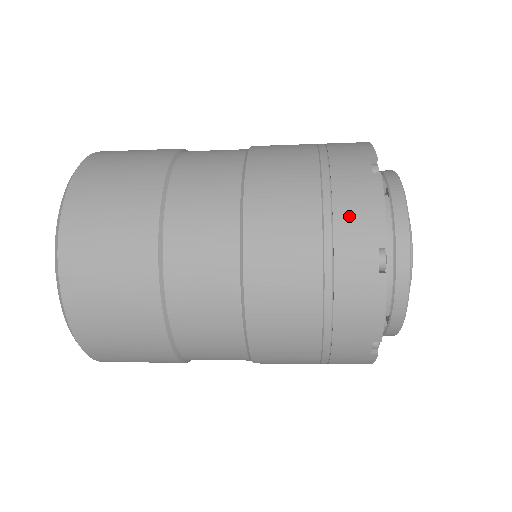
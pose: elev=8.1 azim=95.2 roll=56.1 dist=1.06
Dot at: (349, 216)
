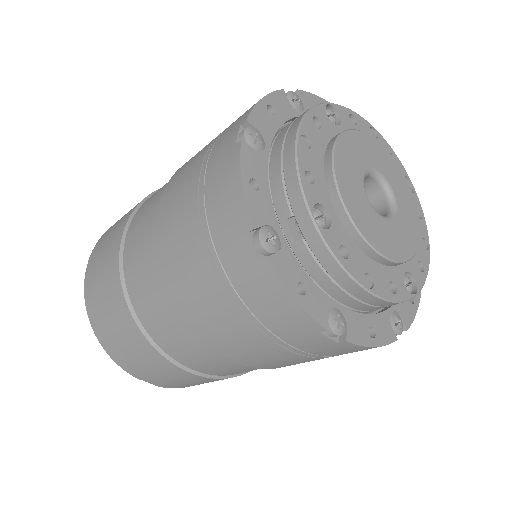
Dot at: (234, 122)
